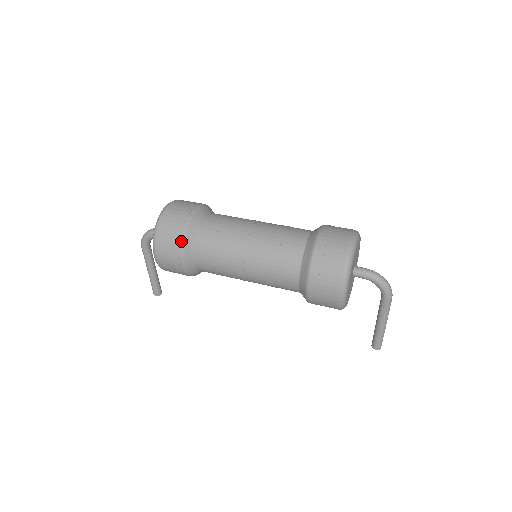
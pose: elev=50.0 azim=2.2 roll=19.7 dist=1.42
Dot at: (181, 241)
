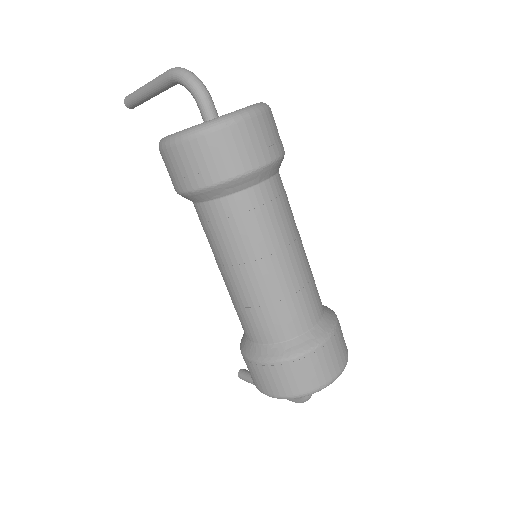
Dot at: (211, 183)
